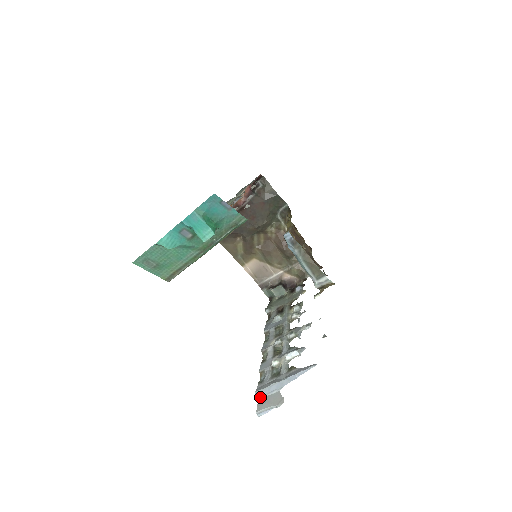
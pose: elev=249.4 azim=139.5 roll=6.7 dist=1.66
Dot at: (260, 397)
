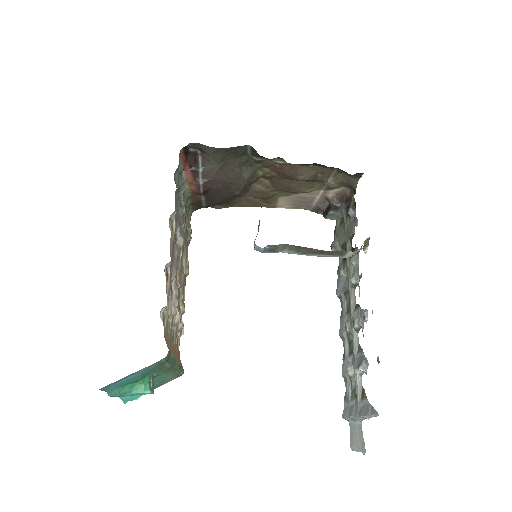
Dot at: (349, 422)
